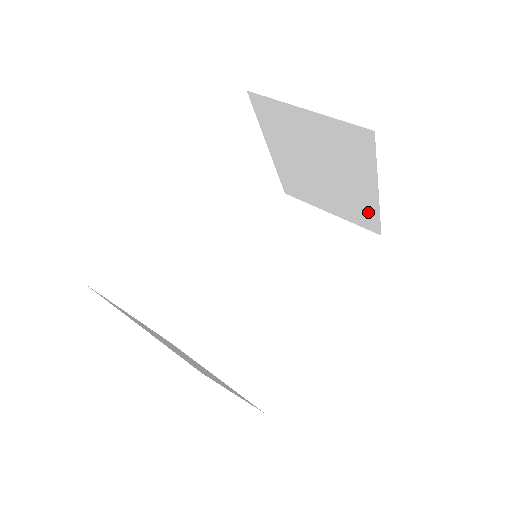
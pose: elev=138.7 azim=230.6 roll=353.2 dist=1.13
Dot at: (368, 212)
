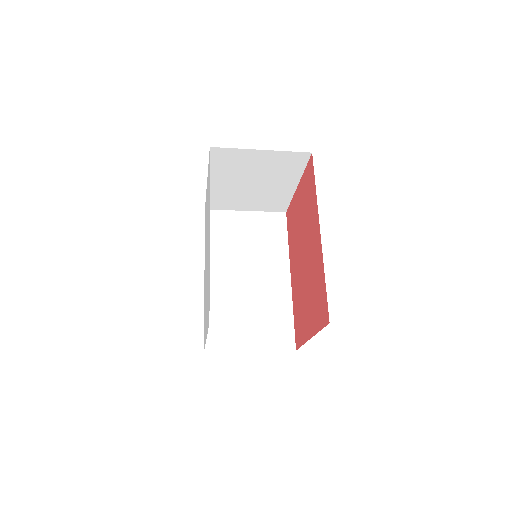
Dot at: (282, 200)
